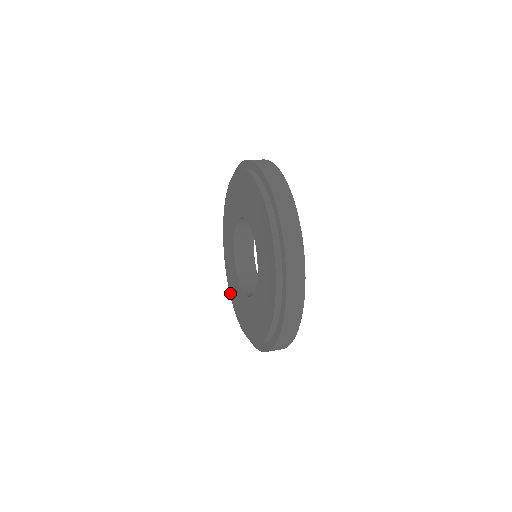
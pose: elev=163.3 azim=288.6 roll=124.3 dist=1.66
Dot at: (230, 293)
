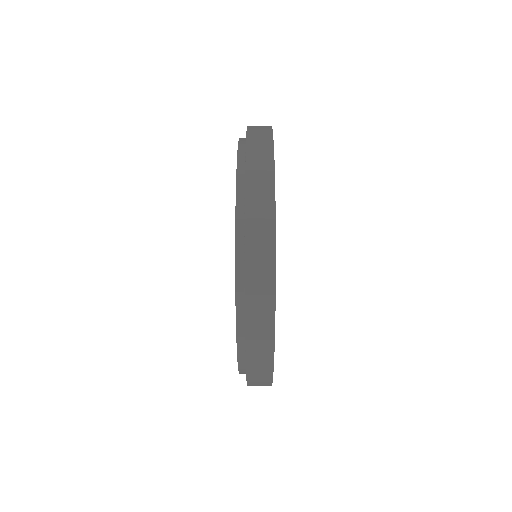
Dot at: occluded
